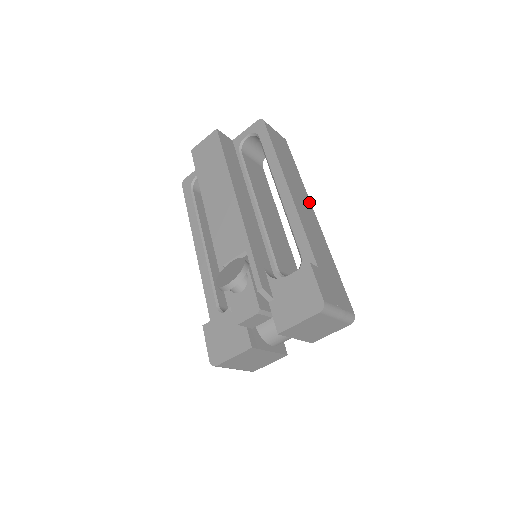
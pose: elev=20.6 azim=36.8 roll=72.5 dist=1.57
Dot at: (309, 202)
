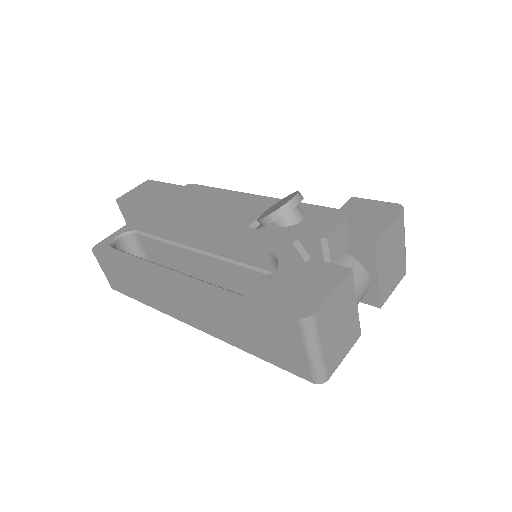
Dot at: occluded
